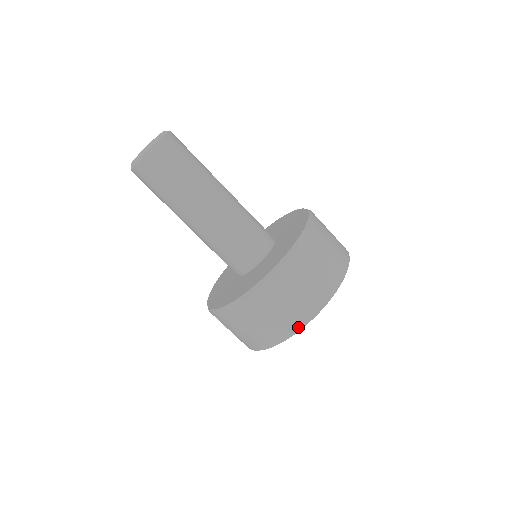
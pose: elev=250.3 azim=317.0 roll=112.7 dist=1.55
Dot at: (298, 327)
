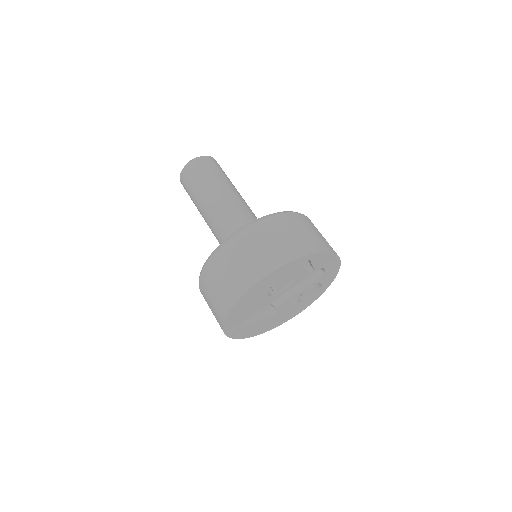
Dot at: (242, 292)
